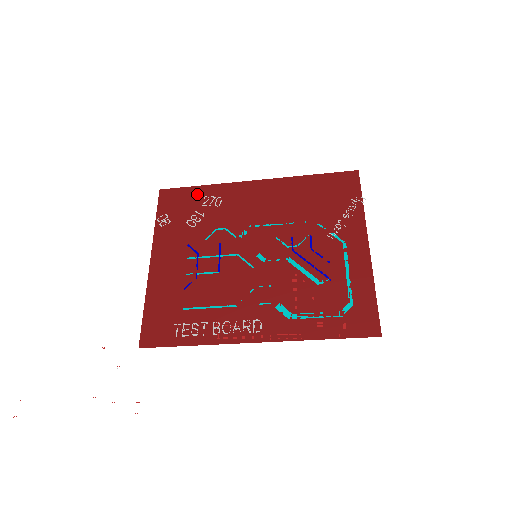
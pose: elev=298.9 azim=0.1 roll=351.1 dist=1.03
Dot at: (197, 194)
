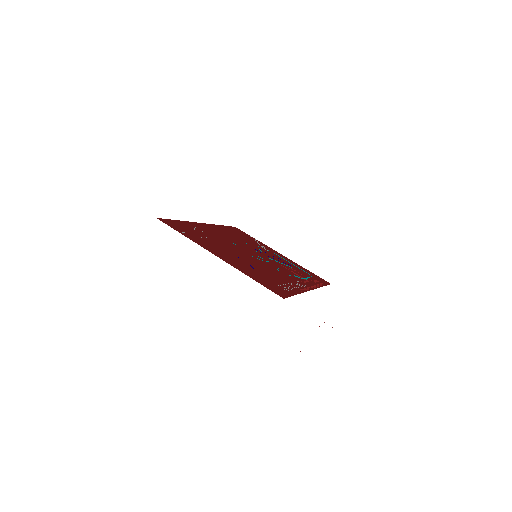
Dot at: (183, 224)
